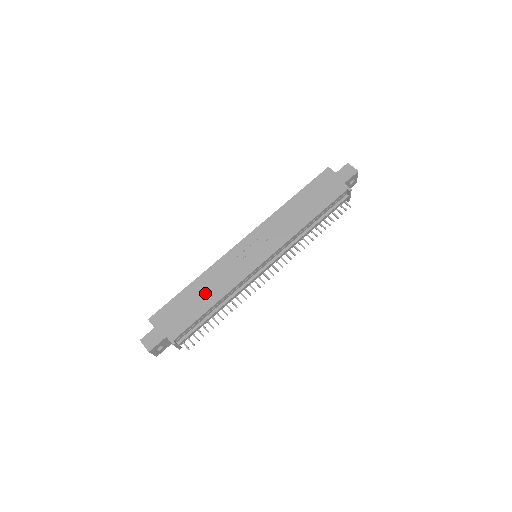
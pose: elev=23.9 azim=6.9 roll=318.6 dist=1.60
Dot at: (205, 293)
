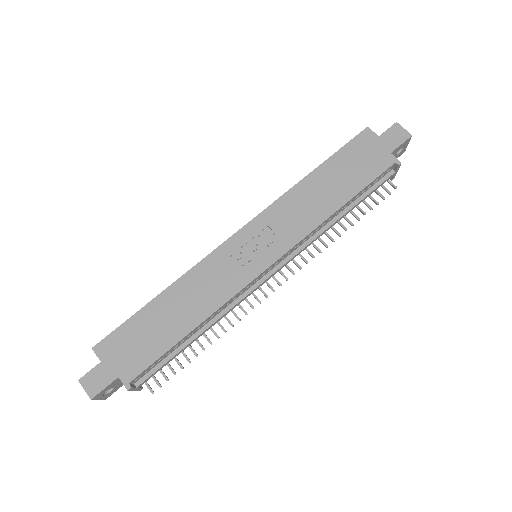
Dot at: (179, 312)
